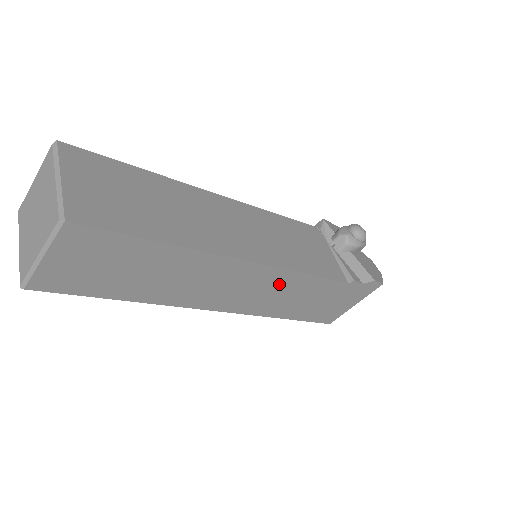
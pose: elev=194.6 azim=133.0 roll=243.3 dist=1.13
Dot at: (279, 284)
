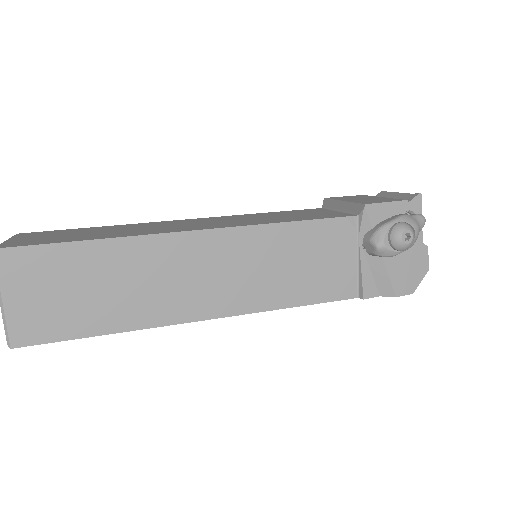
Dot at: occluded
